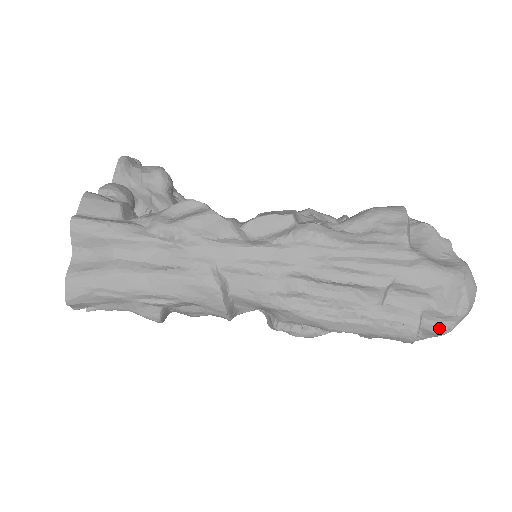
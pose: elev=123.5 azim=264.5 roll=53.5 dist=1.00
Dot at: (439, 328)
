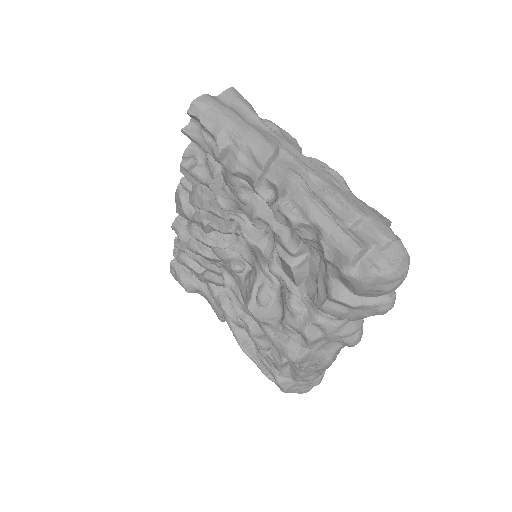
Dot at: (373, 265)
